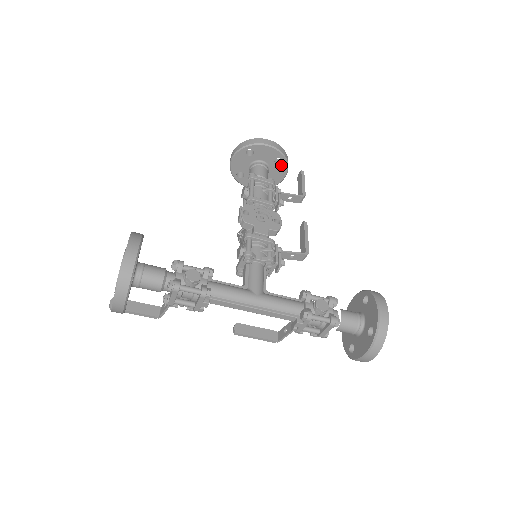
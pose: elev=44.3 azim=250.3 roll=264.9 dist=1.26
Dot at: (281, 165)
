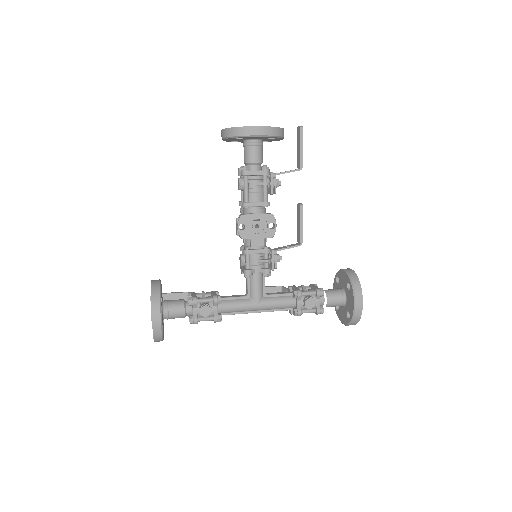
Dot at: (276, 138)
